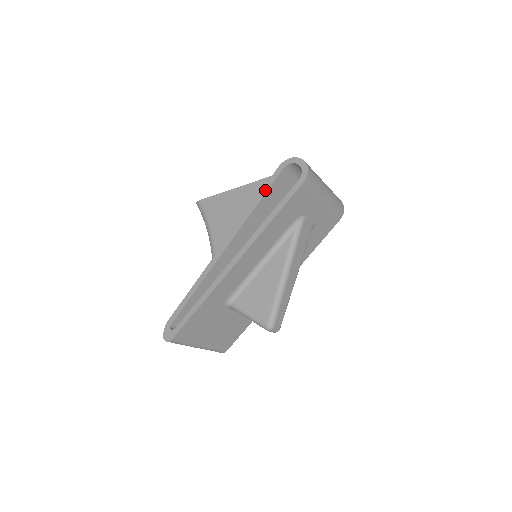
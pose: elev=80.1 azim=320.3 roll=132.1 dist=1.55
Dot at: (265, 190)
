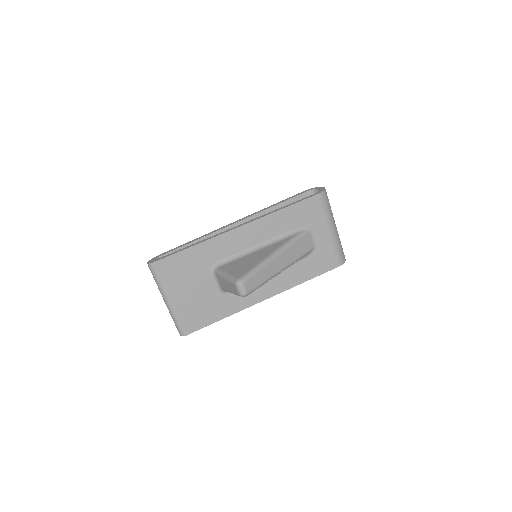
Dot at: (287, 199)
